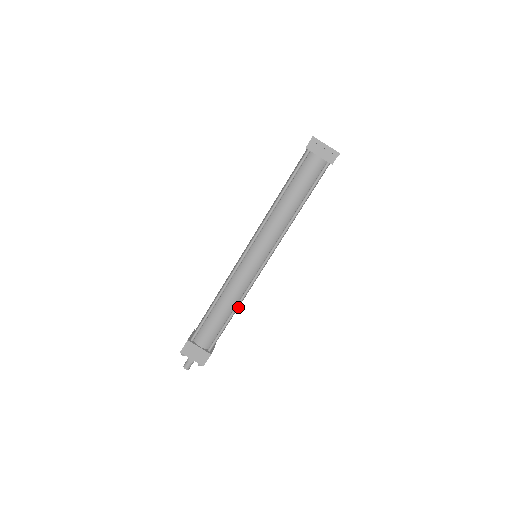
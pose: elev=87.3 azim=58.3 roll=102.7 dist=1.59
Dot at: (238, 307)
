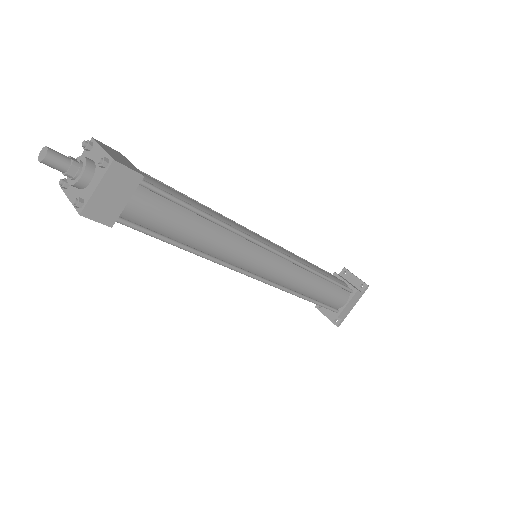
Dot at: (209, 236)
